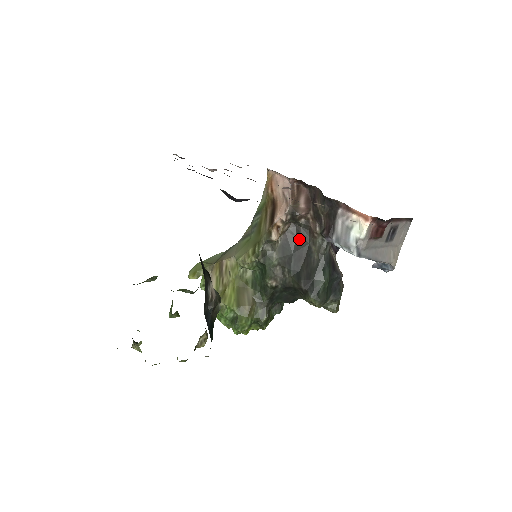
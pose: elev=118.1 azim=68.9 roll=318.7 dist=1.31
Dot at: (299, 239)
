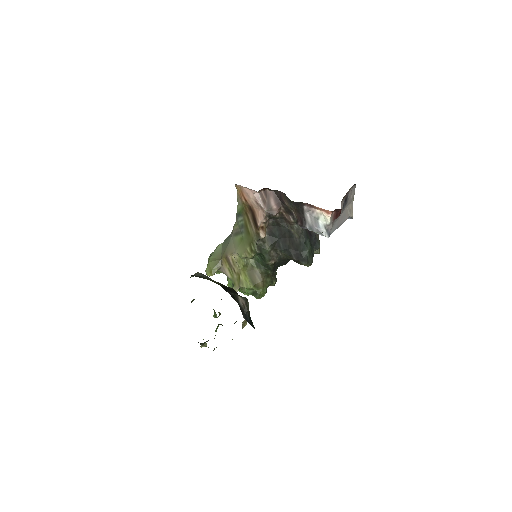
Dot at: (280, 227)
